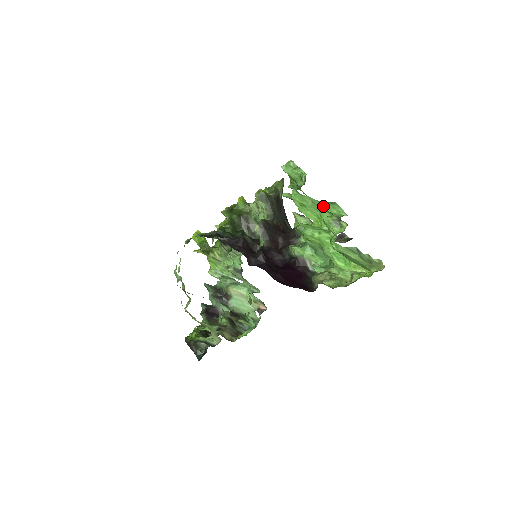
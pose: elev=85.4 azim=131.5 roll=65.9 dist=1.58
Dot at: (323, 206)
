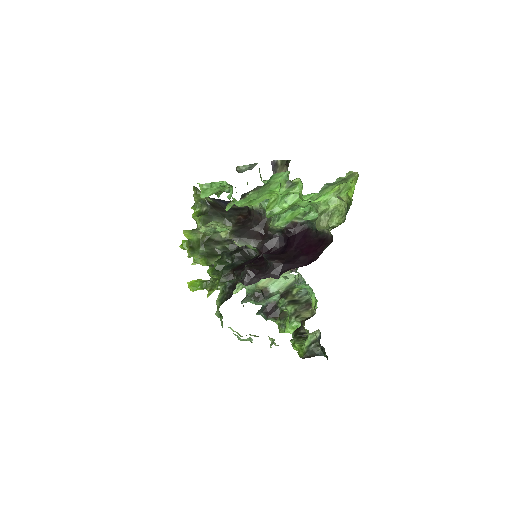
Dot at: (266, 186)
